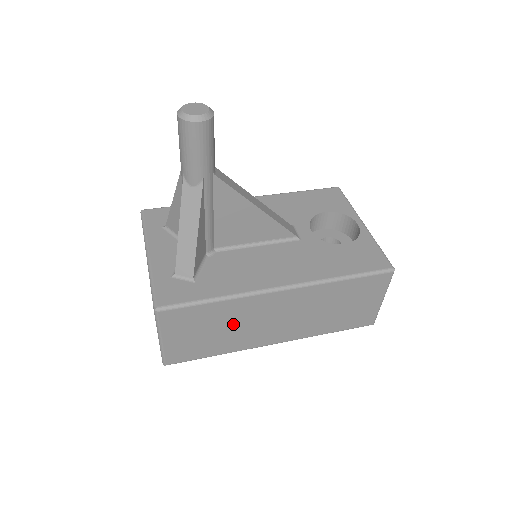
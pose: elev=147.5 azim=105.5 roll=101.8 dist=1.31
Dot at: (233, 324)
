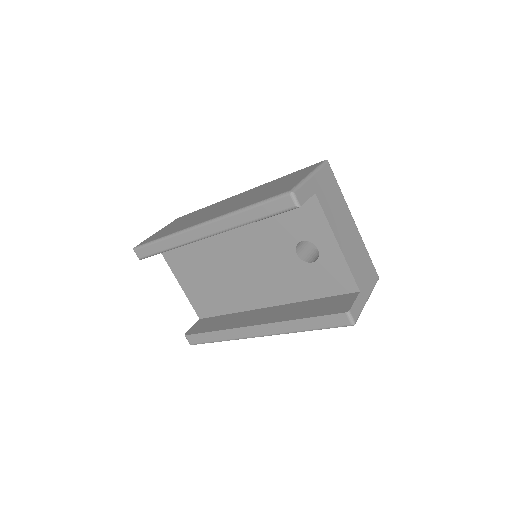
Dot at: occluded
